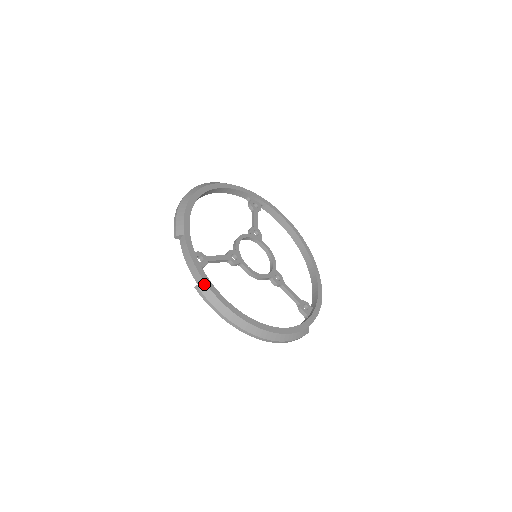
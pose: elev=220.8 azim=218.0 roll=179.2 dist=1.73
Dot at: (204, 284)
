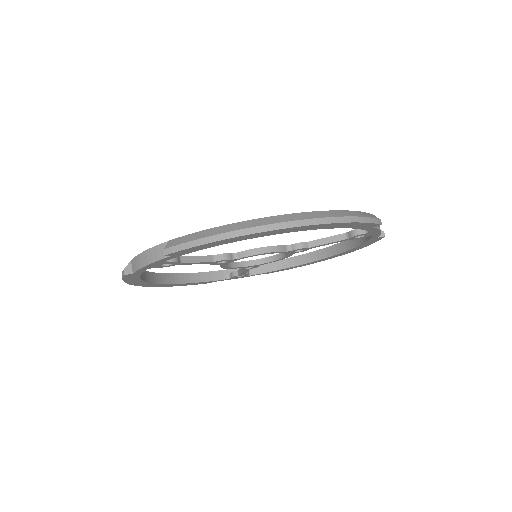
Dot at: (171, 241)
